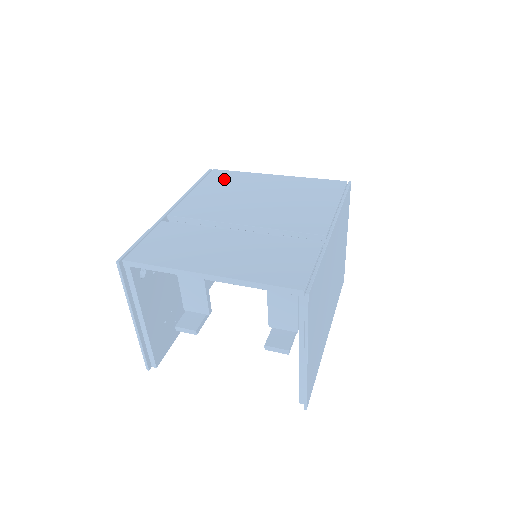
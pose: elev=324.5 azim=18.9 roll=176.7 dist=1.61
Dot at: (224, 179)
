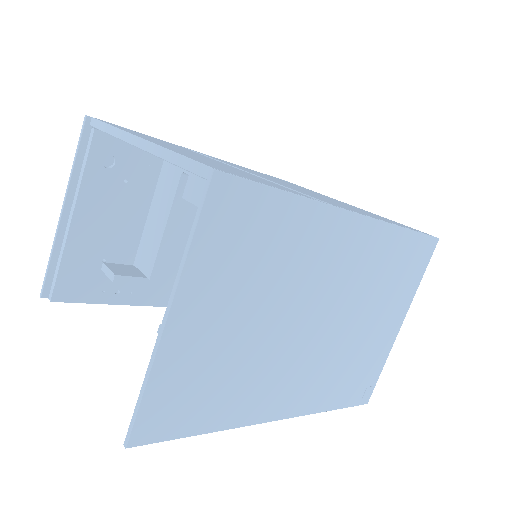
Dot at: occluded
